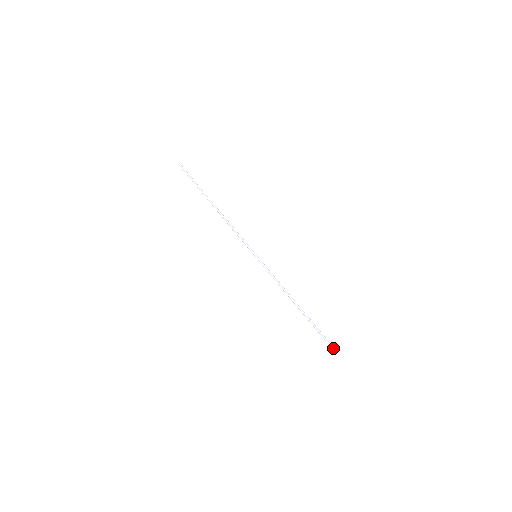
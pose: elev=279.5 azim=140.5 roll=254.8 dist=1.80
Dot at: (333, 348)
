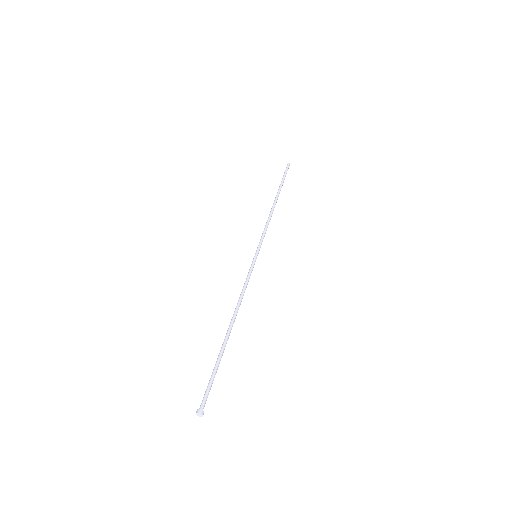
Dot at: (201, 406)
